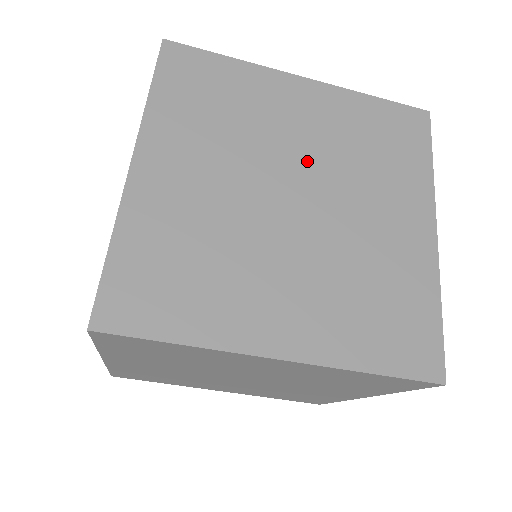
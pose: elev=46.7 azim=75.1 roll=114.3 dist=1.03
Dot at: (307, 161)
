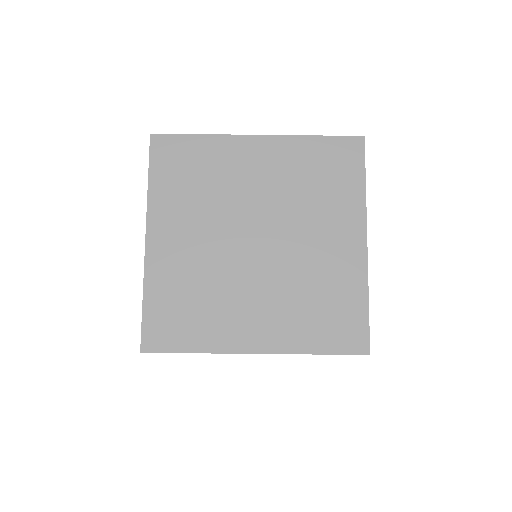
Dot at: (264, 208)
